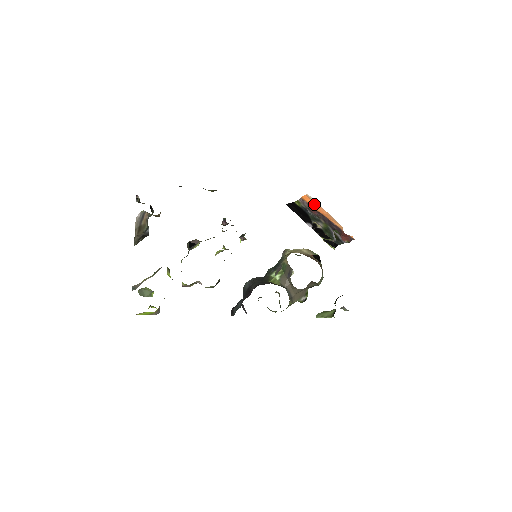
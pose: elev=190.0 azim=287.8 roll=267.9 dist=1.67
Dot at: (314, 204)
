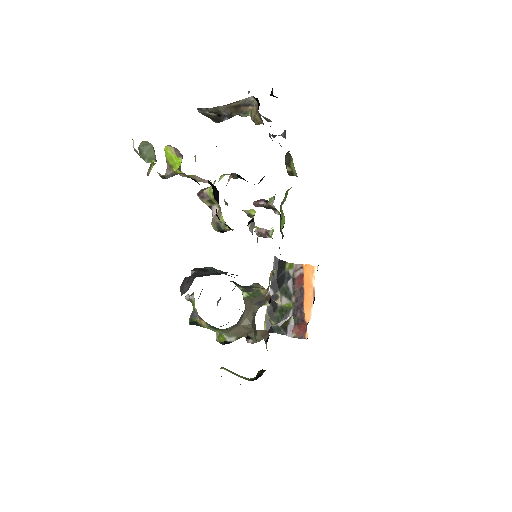
Dot at: (310, 279)
